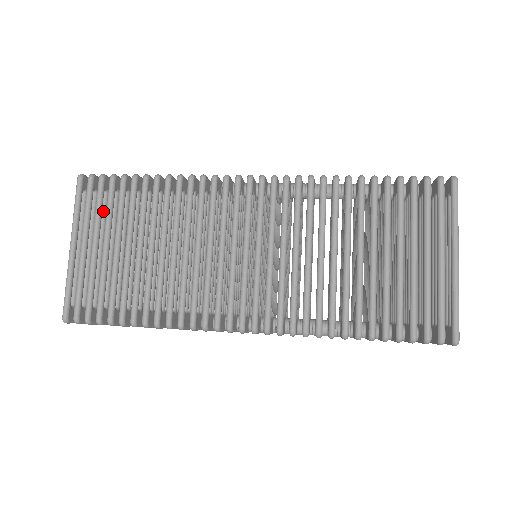
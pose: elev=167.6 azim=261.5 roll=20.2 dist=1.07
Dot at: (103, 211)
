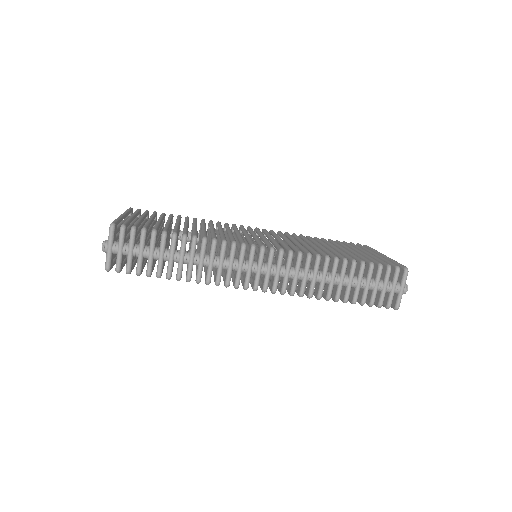
Dot at: (144, 220)
